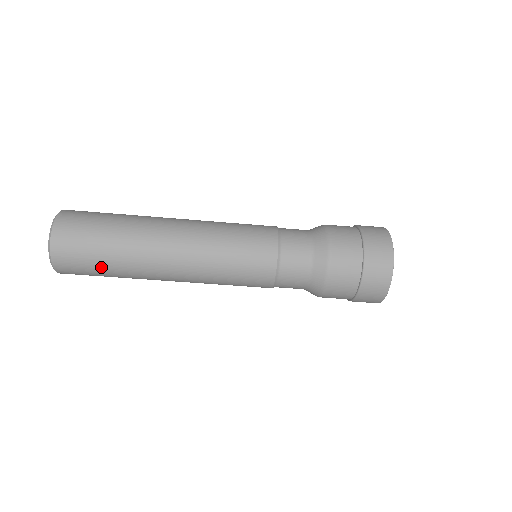
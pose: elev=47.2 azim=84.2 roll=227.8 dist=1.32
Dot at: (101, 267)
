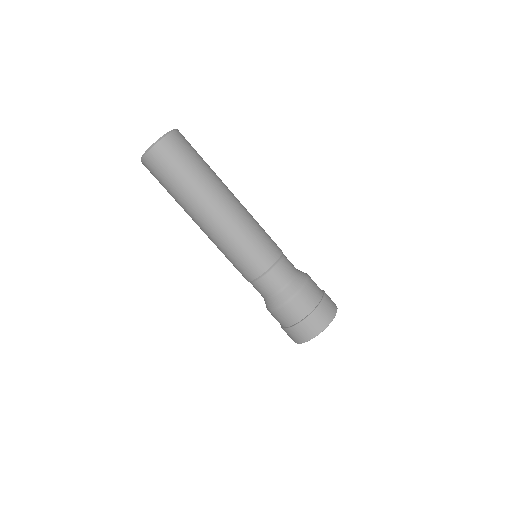
Dot at: (166, 186)
